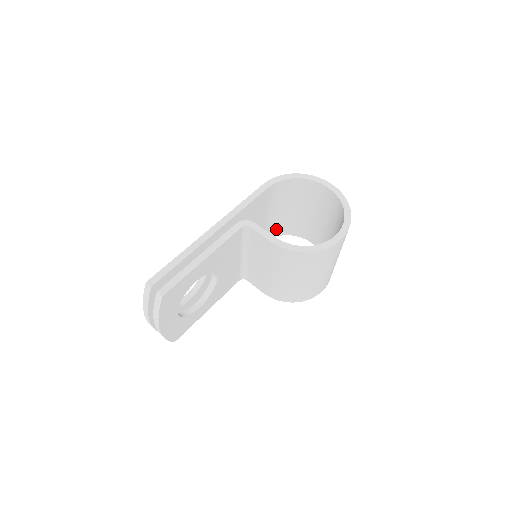
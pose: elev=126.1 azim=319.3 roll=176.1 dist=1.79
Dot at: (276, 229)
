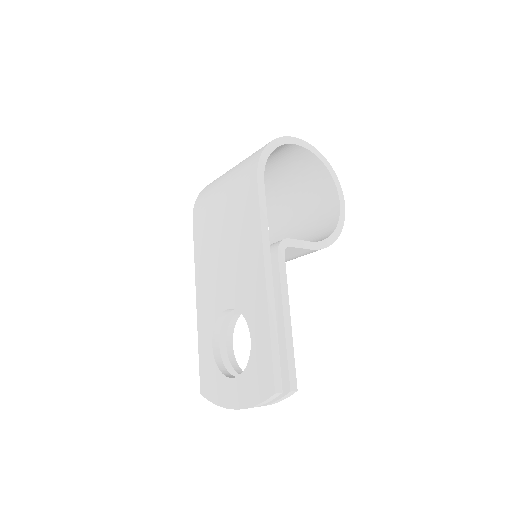
Dot at: occluded
